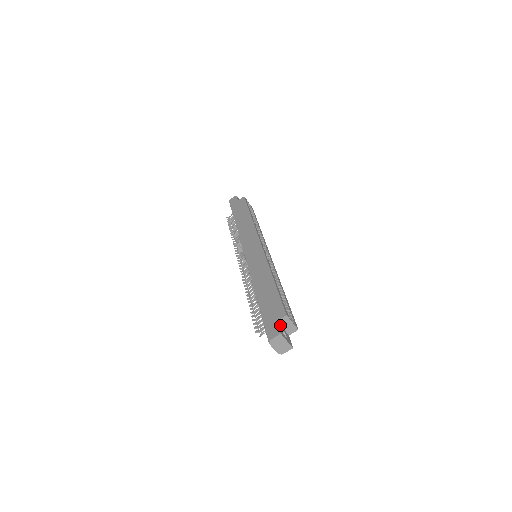
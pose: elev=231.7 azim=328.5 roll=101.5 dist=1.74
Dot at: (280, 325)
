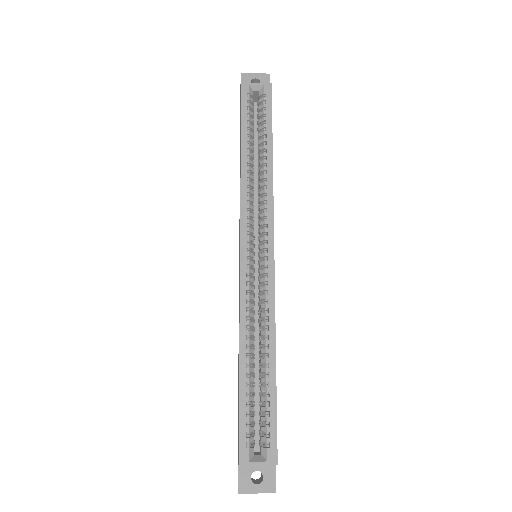
Dot at: occluded
